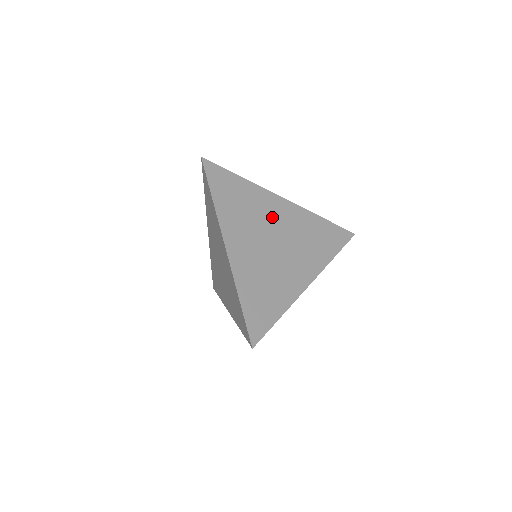
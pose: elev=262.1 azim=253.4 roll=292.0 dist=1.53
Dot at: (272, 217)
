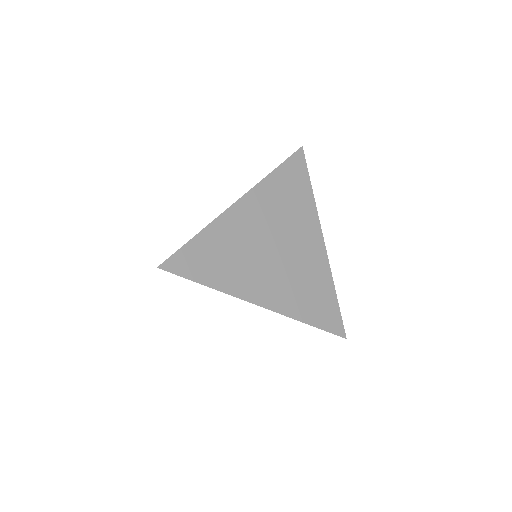
Dot at: (298, 236)
